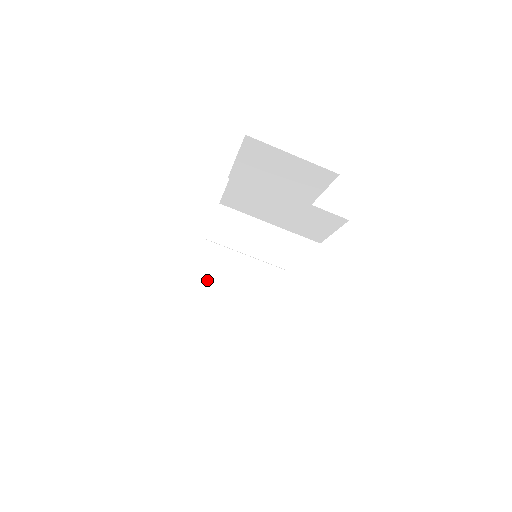
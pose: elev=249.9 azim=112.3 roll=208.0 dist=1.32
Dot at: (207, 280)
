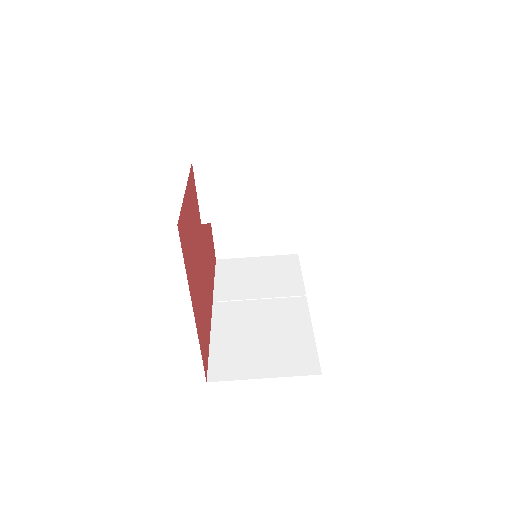
Dot at: (229, 329)
